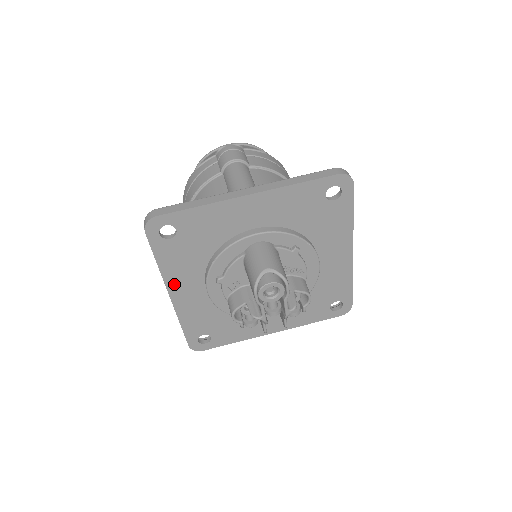
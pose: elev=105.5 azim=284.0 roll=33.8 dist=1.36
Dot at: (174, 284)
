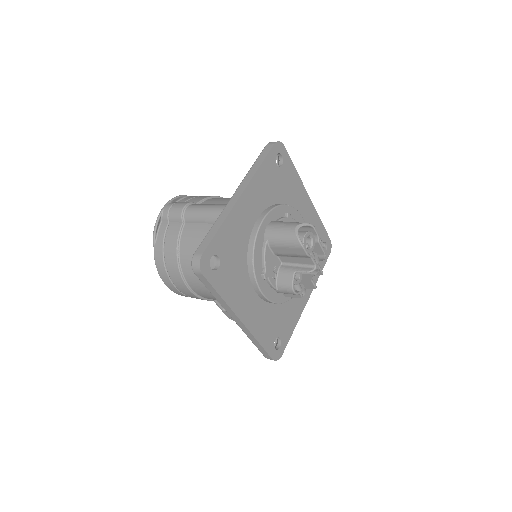
Dot at: (239, 308)
